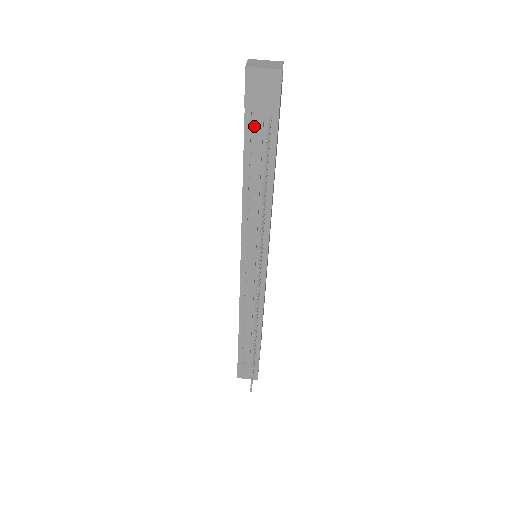
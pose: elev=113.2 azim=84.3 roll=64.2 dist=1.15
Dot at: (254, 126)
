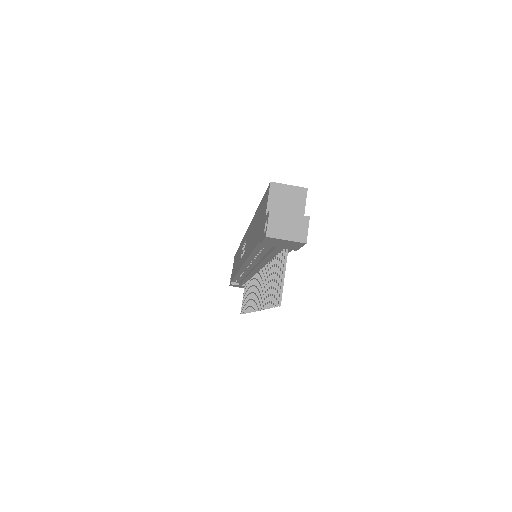
Dot at: occluded
